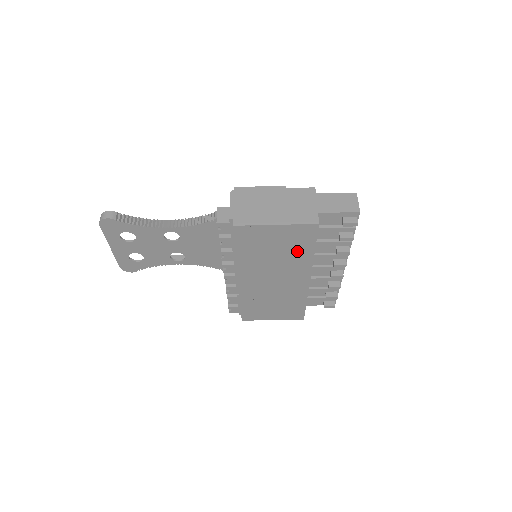
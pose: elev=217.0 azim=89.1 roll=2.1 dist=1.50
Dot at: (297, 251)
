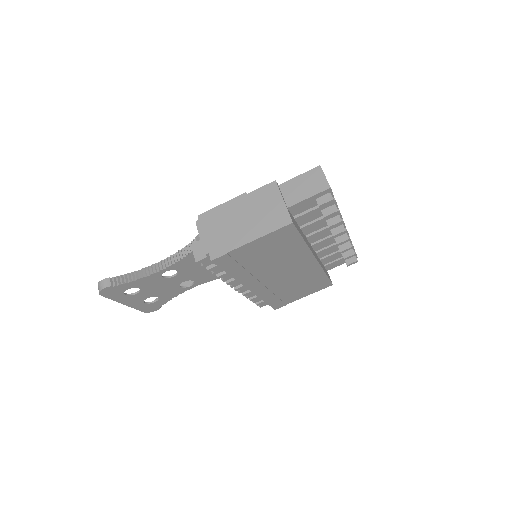
Dot at: (287, 248)
